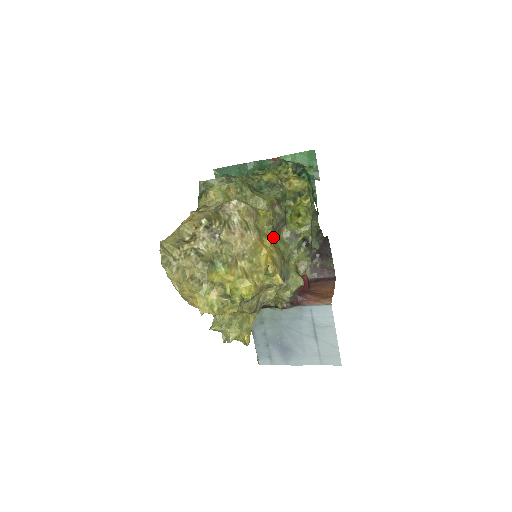
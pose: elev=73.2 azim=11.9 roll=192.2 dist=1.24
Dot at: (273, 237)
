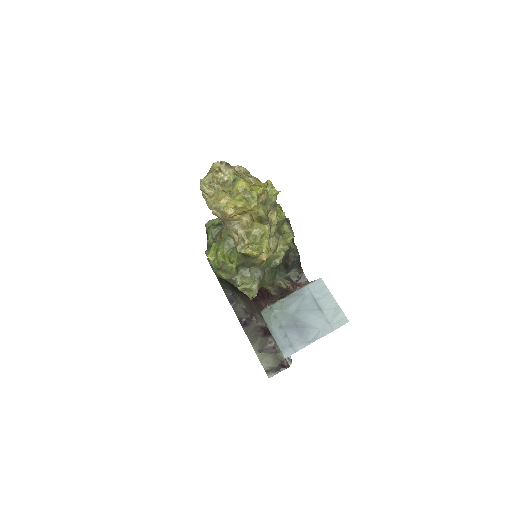
Dot at: occluded
